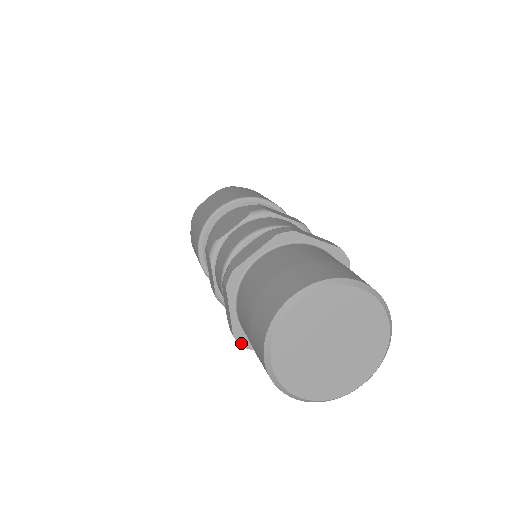
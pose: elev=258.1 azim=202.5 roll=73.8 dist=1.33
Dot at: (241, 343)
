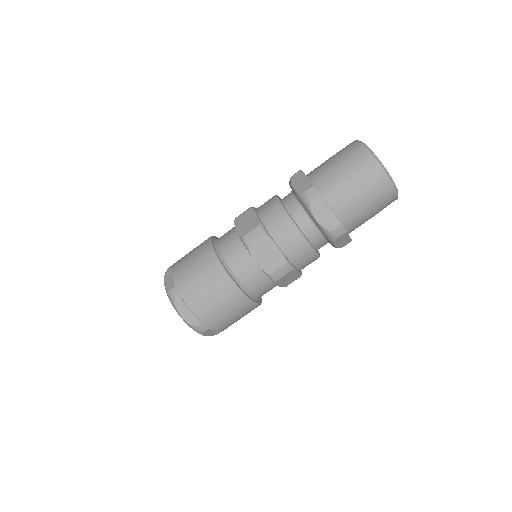
Dot at: (345, 229)
